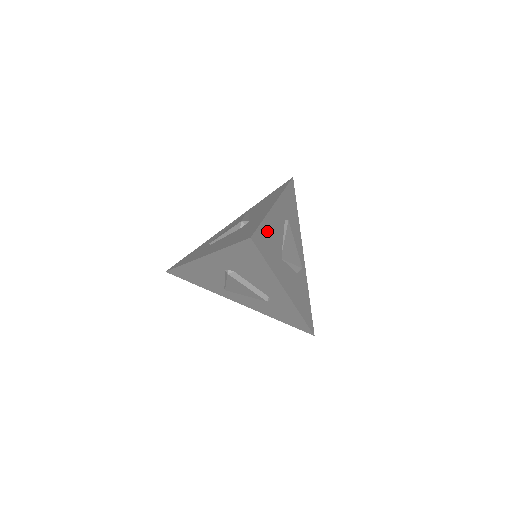
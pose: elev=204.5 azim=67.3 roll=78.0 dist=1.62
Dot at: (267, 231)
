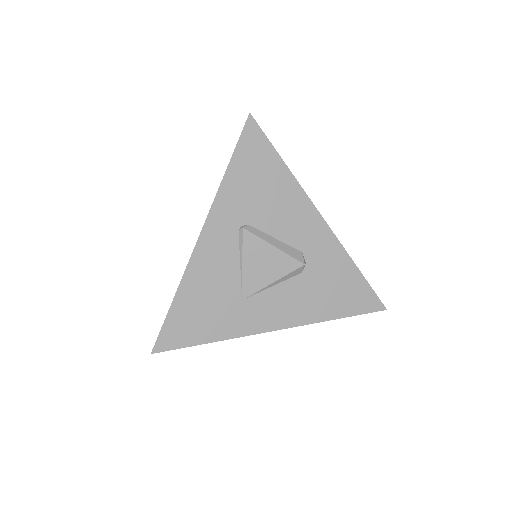
Dot at: (189, 303)
